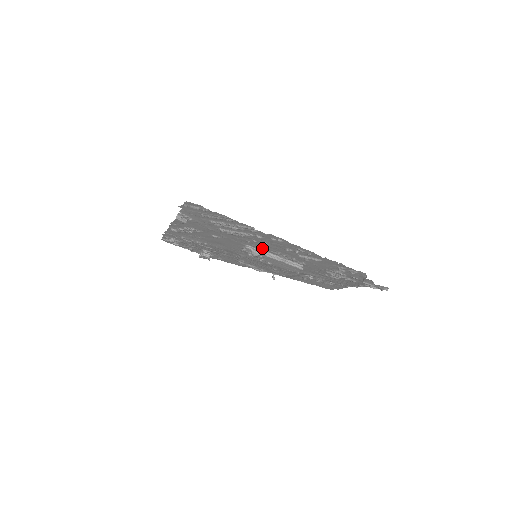
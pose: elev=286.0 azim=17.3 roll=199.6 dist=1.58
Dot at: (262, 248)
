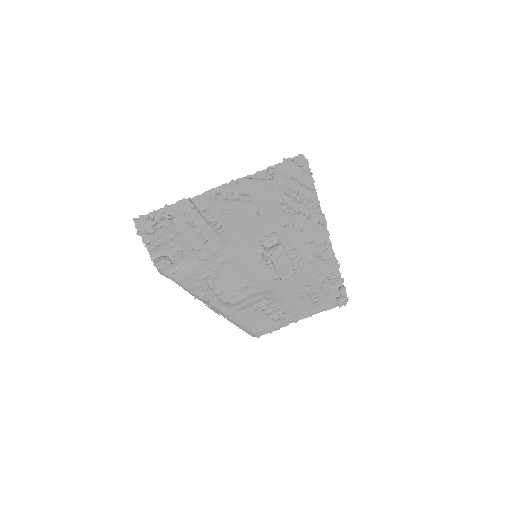
Dot at: (285, 238)
